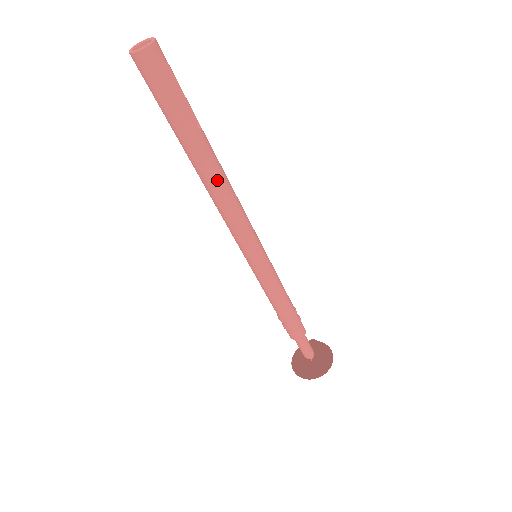
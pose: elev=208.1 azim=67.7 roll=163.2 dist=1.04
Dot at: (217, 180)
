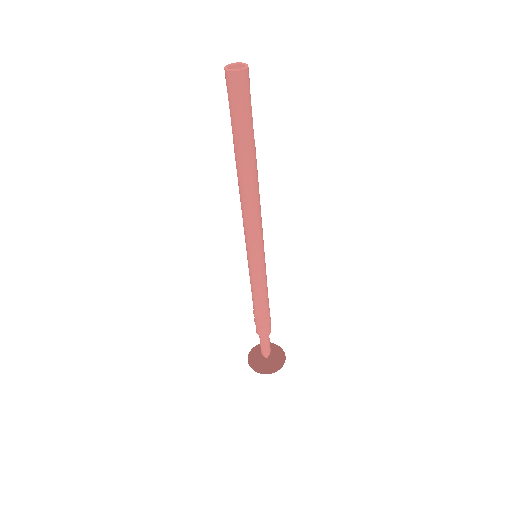
Dot at: (254, 185)
